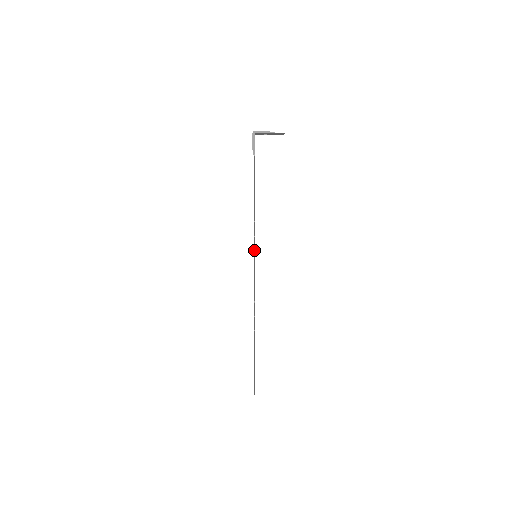
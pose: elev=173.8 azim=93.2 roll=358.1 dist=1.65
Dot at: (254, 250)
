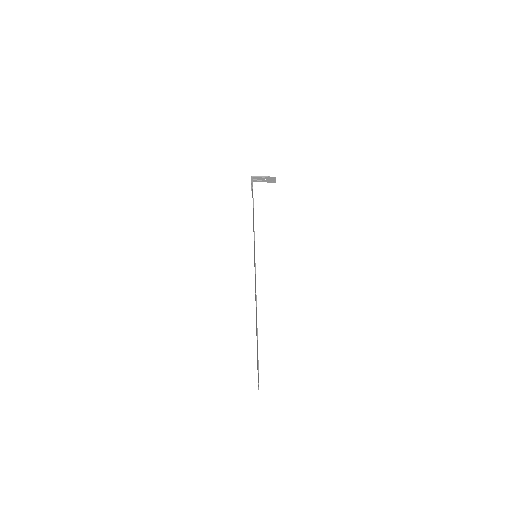
Dot at: (254, 251)
